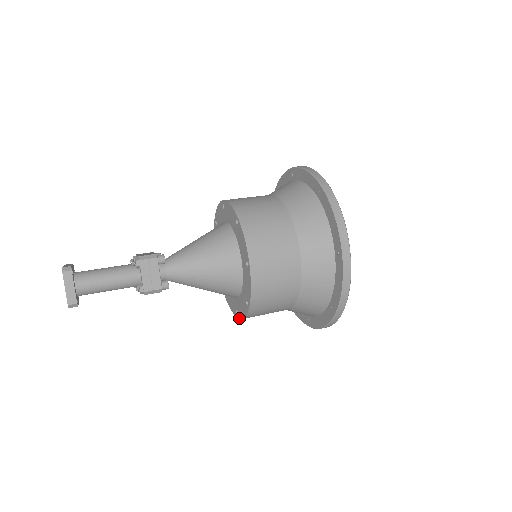
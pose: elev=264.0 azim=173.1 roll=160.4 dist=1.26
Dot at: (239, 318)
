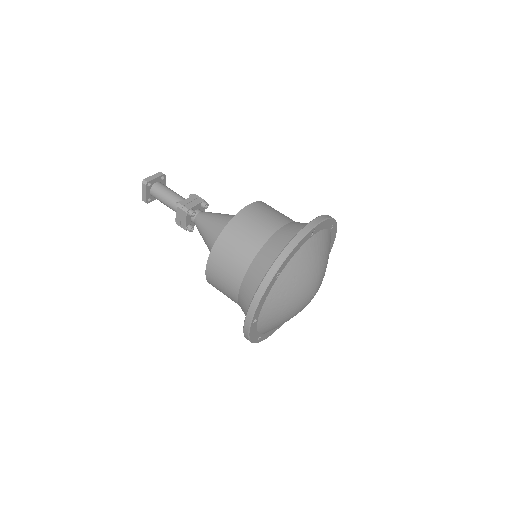
Dot at: (207, 264)
